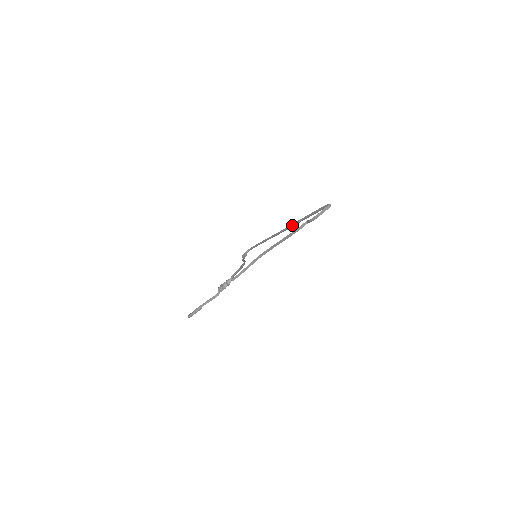
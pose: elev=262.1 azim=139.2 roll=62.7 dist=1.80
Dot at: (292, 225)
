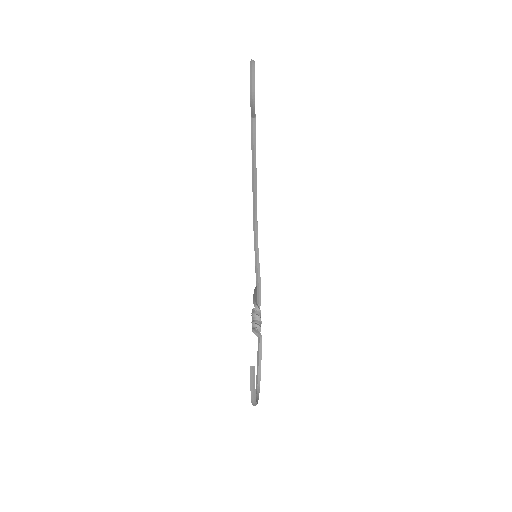
Dot at: occluded
